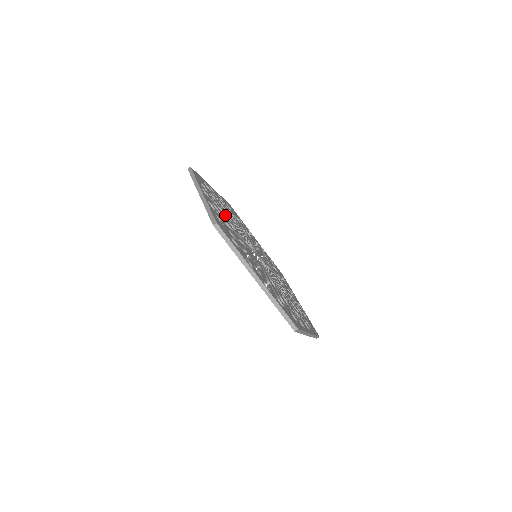
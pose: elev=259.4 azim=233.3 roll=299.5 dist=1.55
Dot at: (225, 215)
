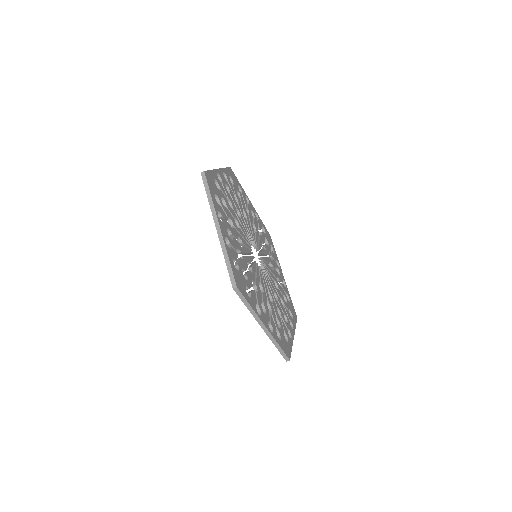
Dot at: (234, 226)
